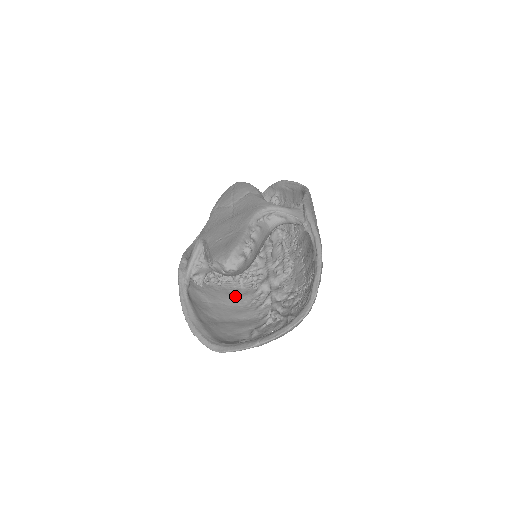
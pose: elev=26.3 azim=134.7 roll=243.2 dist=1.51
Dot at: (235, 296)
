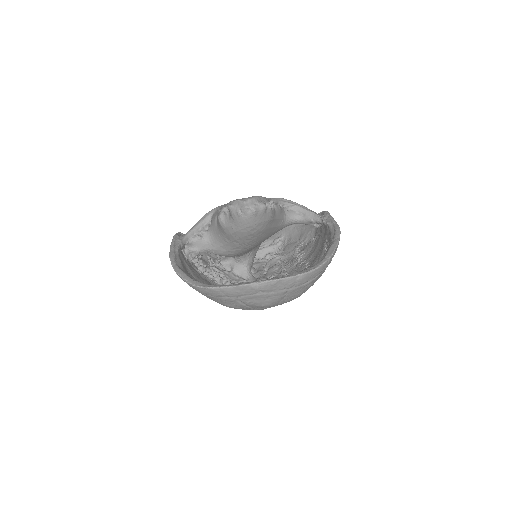
Dot at: occluded
